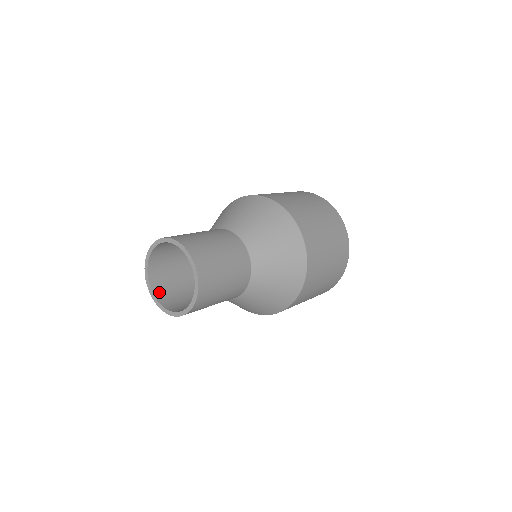
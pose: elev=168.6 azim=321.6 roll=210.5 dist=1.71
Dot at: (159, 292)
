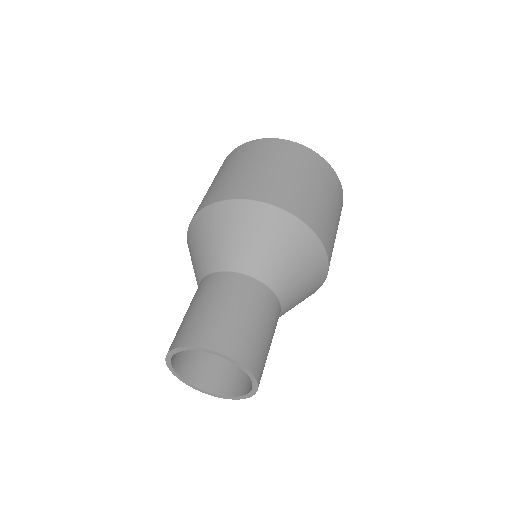
Dot at: (198, 378)
